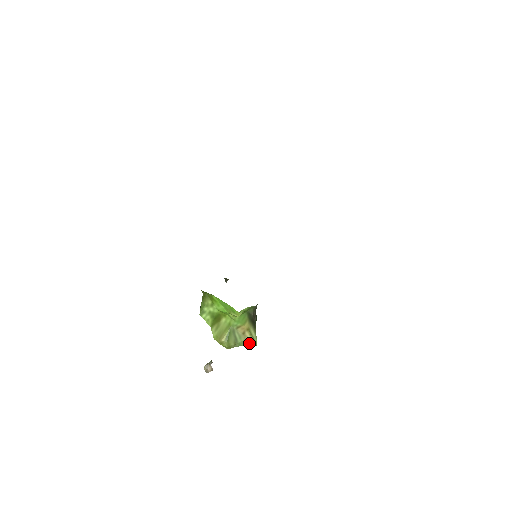
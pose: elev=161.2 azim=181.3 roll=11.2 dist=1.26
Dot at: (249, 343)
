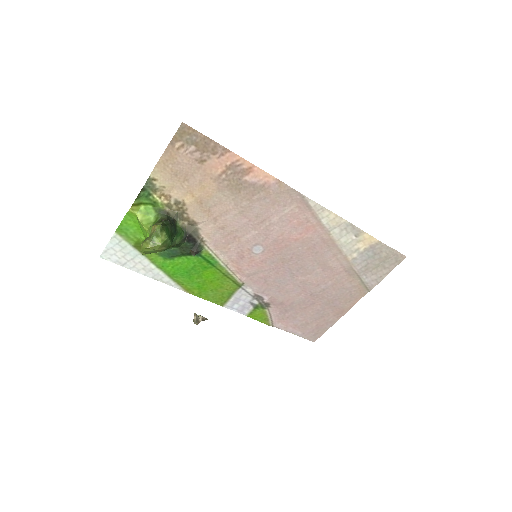
Dot at: (156, 230)
